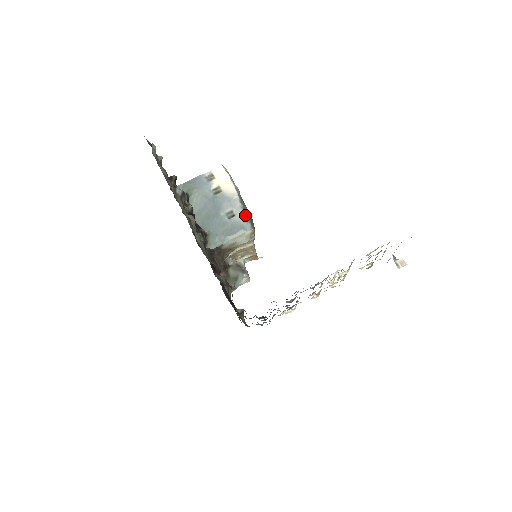
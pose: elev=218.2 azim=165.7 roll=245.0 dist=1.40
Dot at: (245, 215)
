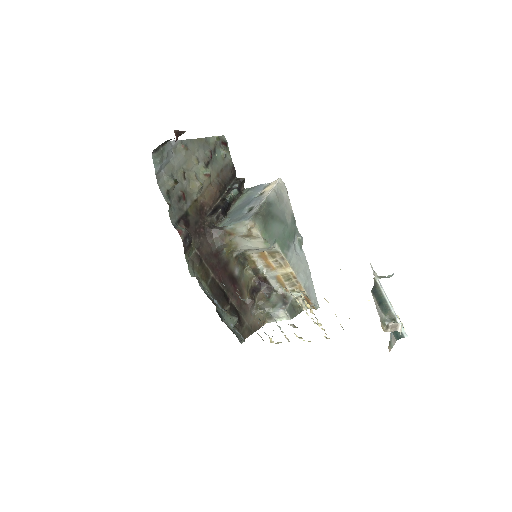
Dot at: (257, 210)
